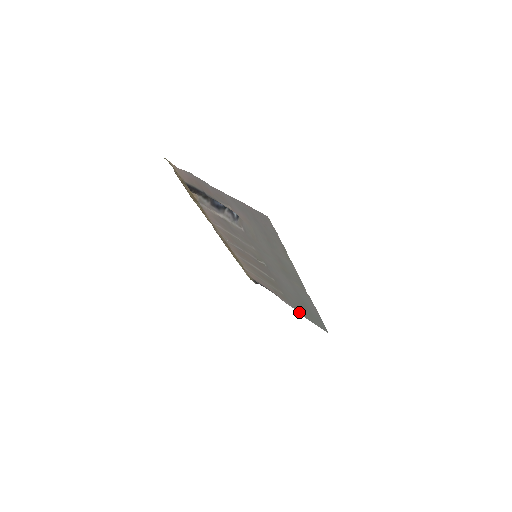
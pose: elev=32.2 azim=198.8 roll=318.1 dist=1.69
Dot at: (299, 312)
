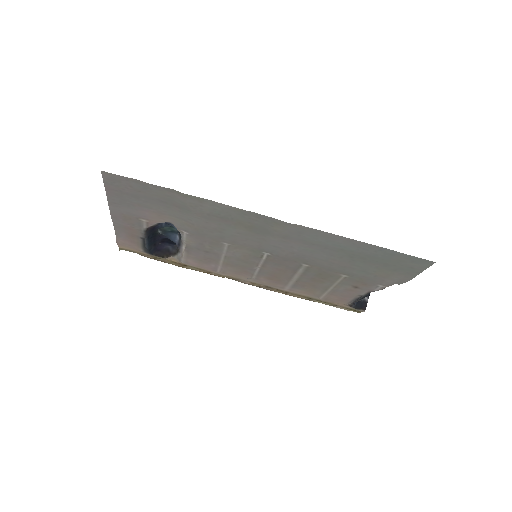
Dot at: occluded
